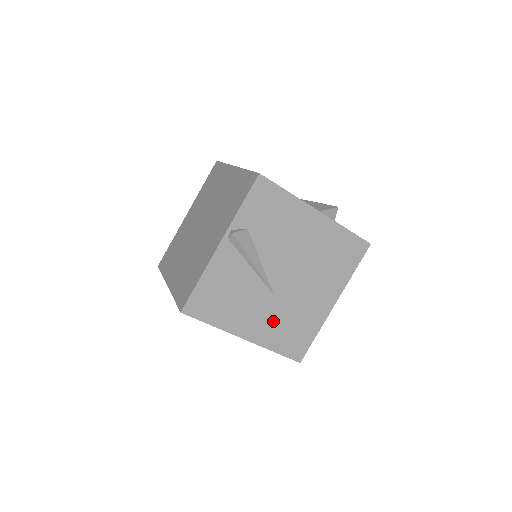
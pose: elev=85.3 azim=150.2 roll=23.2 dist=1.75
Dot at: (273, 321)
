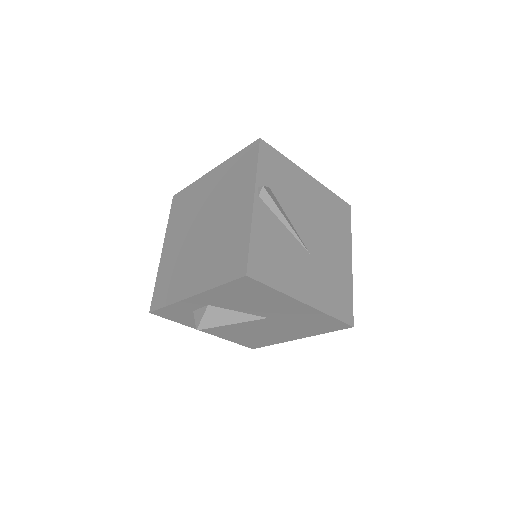
Dot at: (319, 282)
